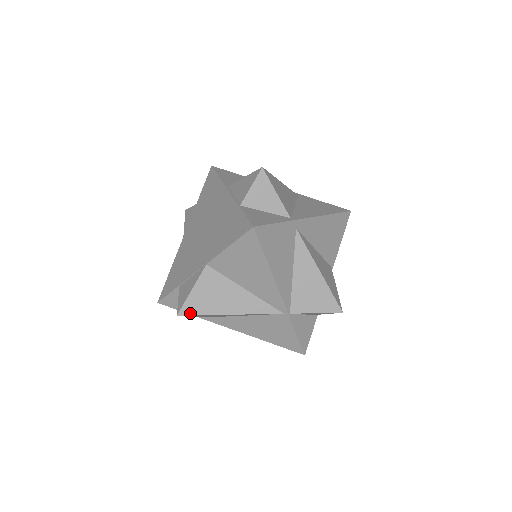
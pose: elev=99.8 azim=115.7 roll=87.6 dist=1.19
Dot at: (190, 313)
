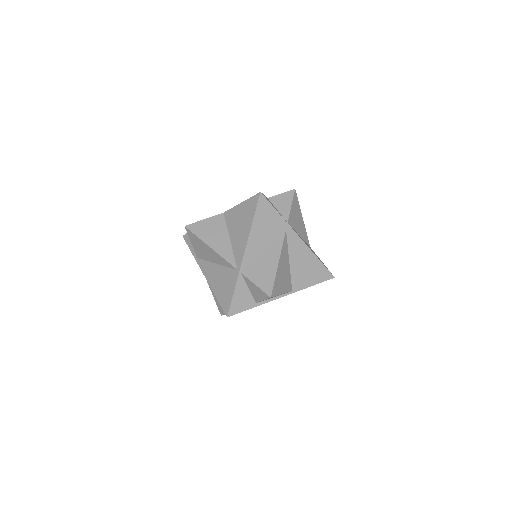
Dot at: (192, 230)
